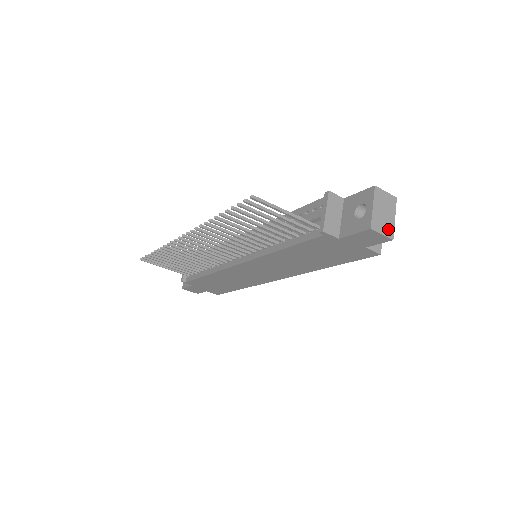
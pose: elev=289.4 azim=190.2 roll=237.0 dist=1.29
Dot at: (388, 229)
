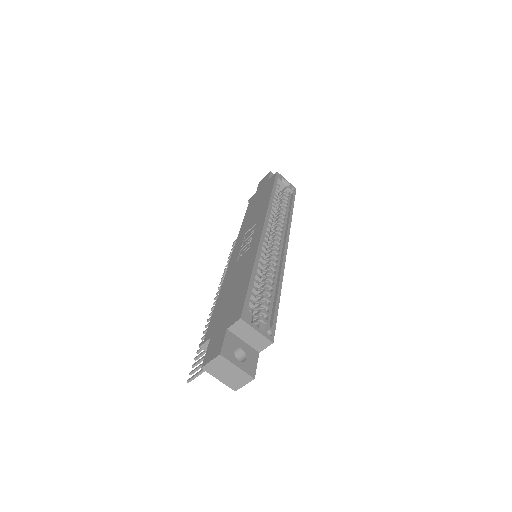
Dot at: (243, 378)
